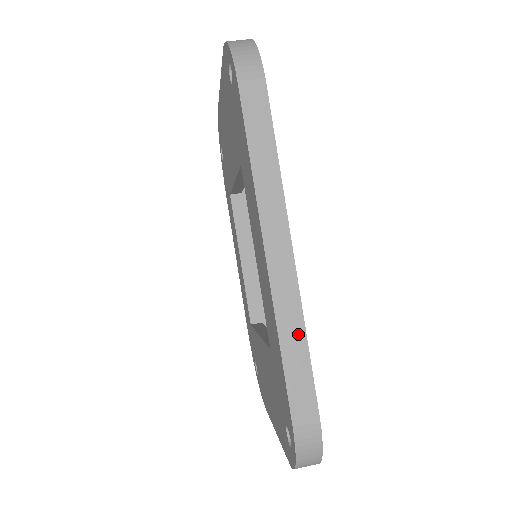
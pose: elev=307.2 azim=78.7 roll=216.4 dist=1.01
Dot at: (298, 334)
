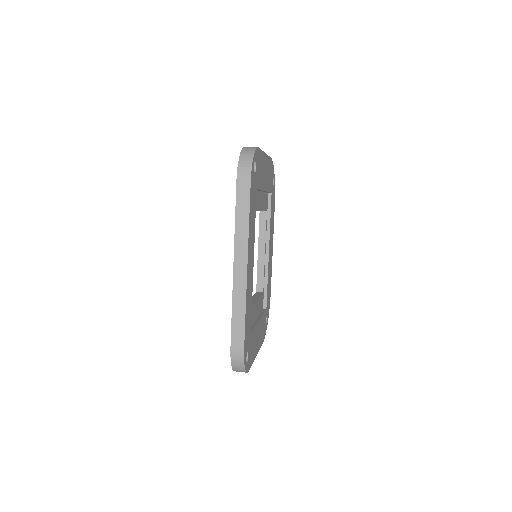
Dot at: (242, 308)
